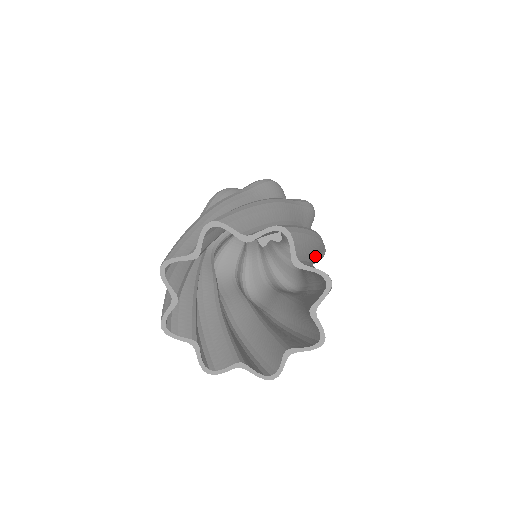
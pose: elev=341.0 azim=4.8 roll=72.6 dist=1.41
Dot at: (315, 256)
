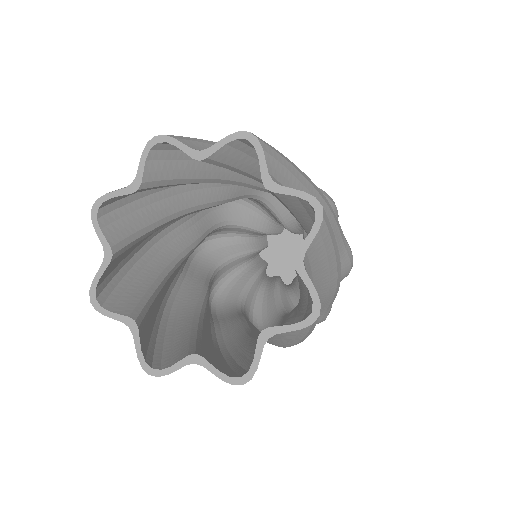
Dot at: occluded
